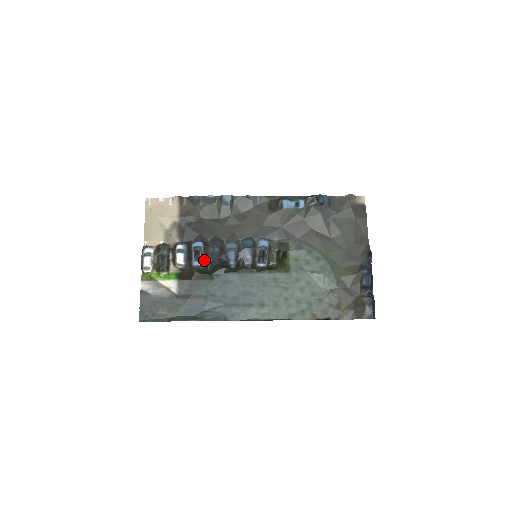
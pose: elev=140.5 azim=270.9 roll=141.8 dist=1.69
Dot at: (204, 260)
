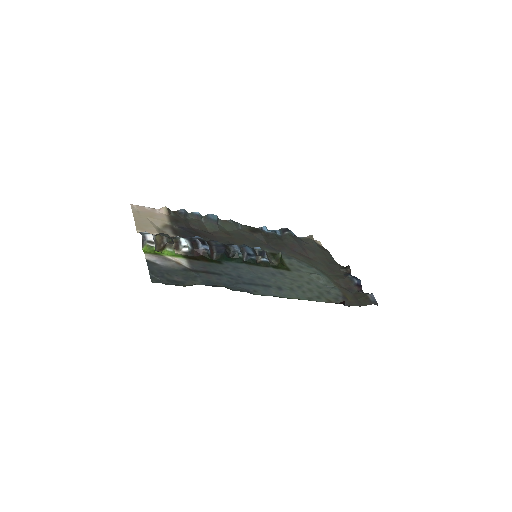
Dot at: (209, 248)
